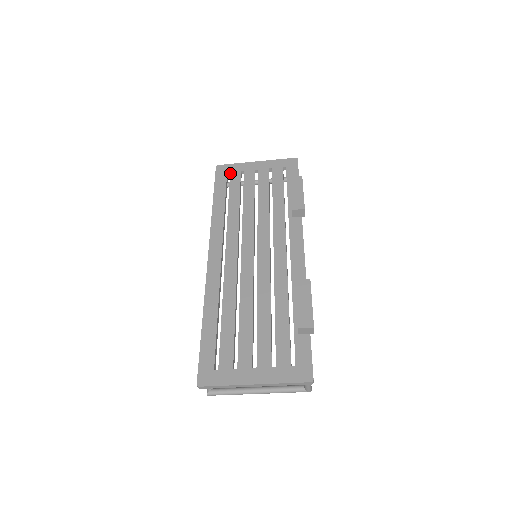
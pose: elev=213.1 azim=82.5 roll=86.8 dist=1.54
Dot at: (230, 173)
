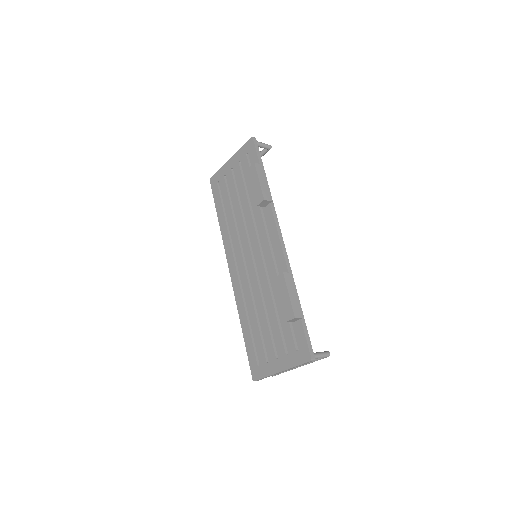
Dot at: (218, 182)
